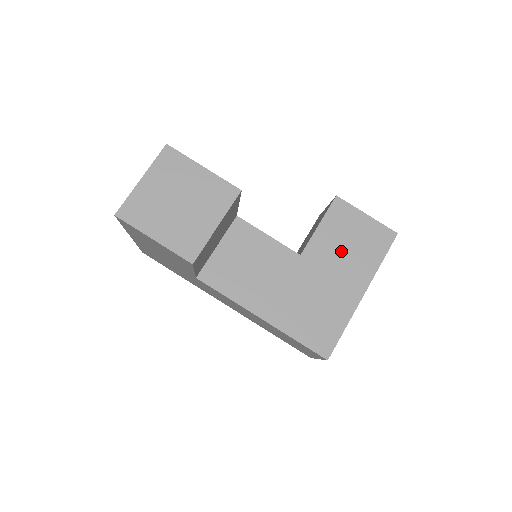
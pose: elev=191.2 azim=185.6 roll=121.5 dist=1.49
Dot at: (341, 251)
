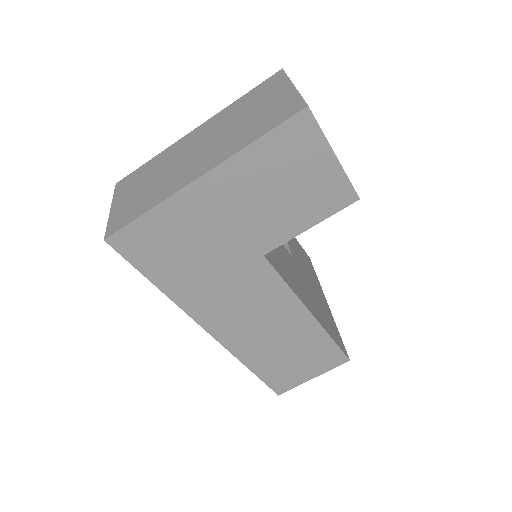
Dot at: (303, 262)
